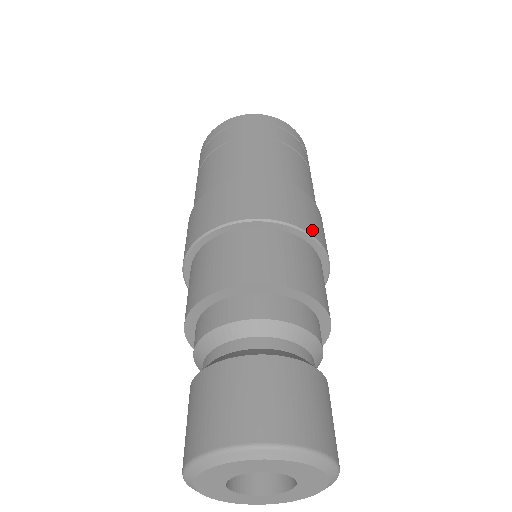
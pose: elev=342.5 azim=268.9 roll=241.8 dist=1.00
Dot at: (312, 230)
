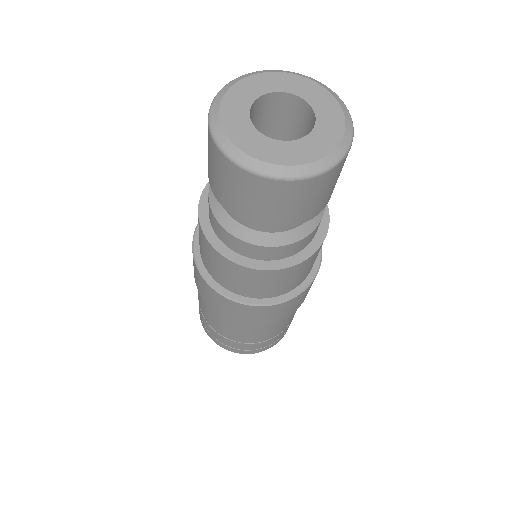
Dot at: occluded
